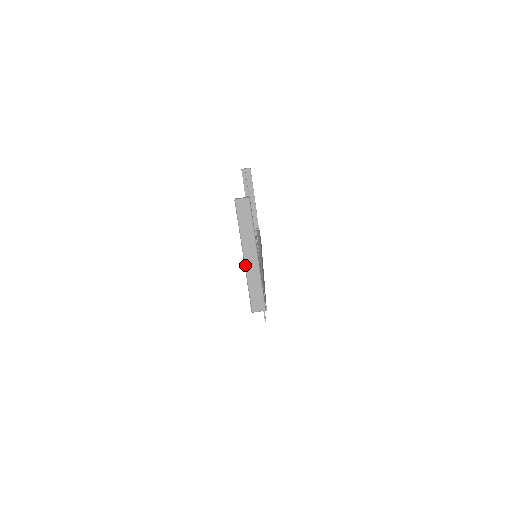
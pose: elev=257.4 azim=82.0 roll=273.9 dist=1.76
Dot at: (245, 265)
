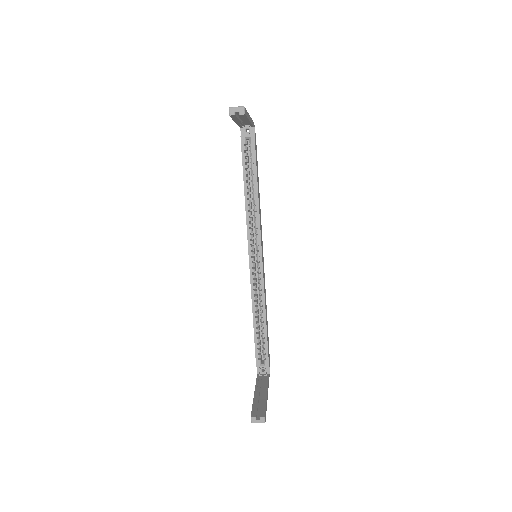
Dot at: occluded
